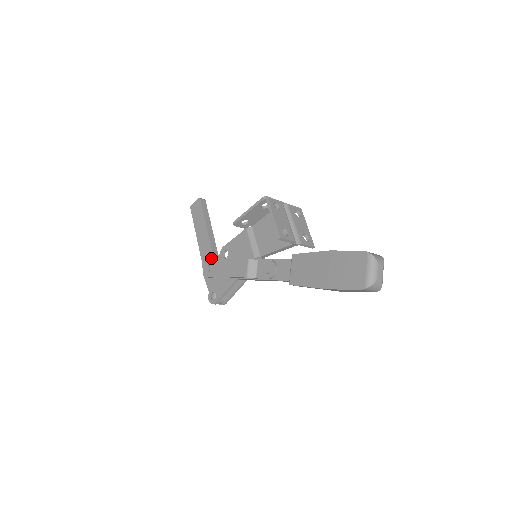
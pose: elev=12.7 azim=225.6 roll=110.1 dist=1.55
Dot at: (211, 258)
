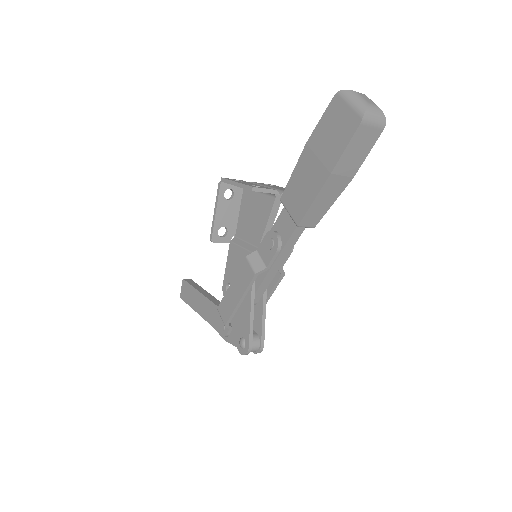
Dot at: occluded
